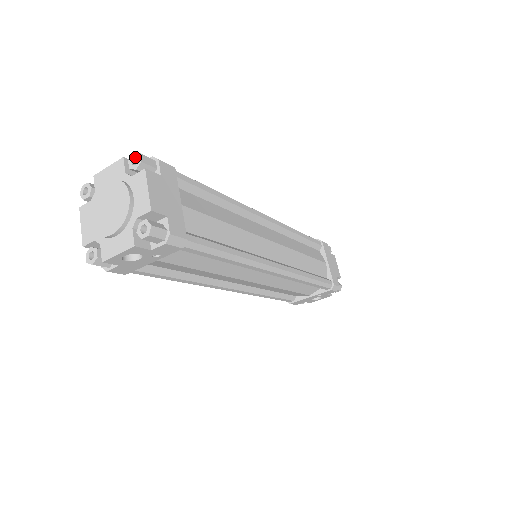
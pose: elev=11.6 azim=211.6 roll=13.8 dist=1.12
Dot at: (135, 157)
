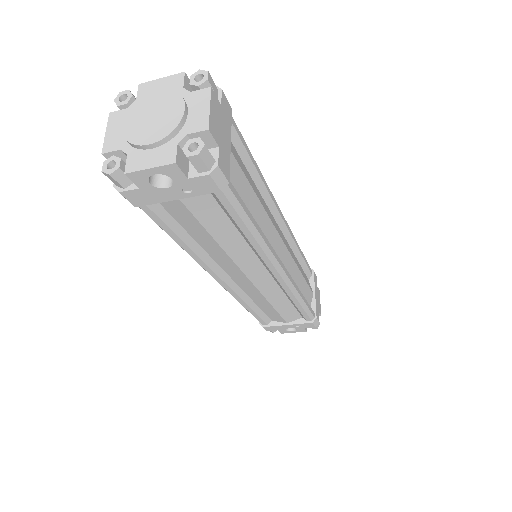
Dot at: (200, 74)
